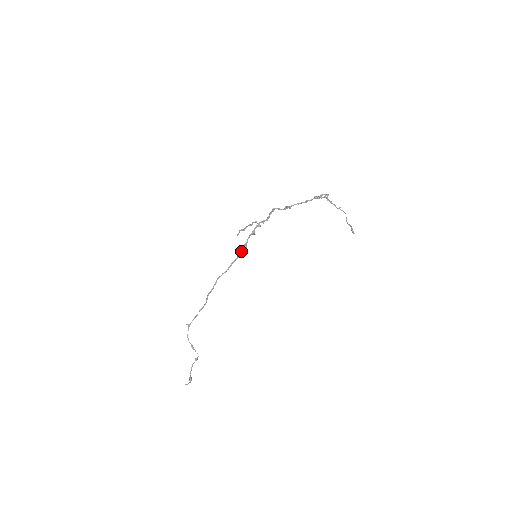
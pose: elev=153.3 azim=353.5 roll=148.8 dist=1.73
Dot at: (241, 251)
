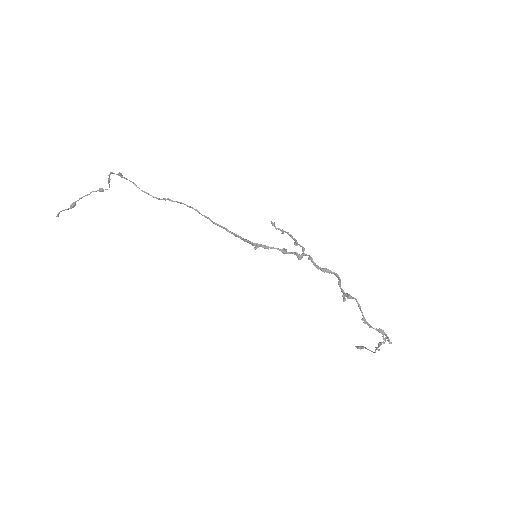
Dot at: (247, 241)
